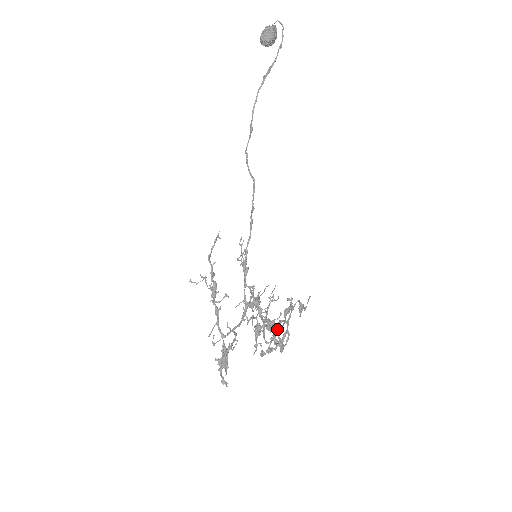
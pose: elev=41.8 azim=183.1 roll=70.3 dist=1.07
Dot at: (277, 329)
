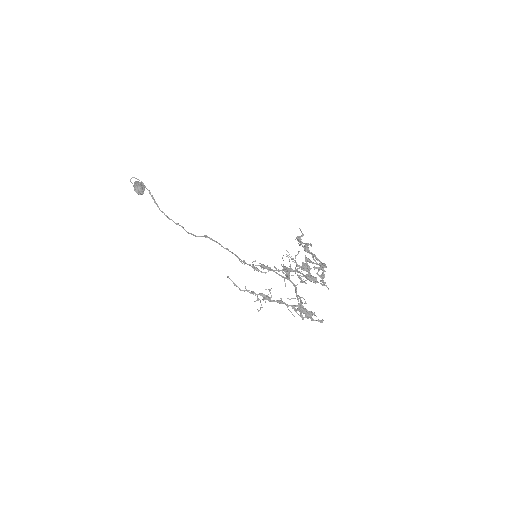
Dot at: occluded
